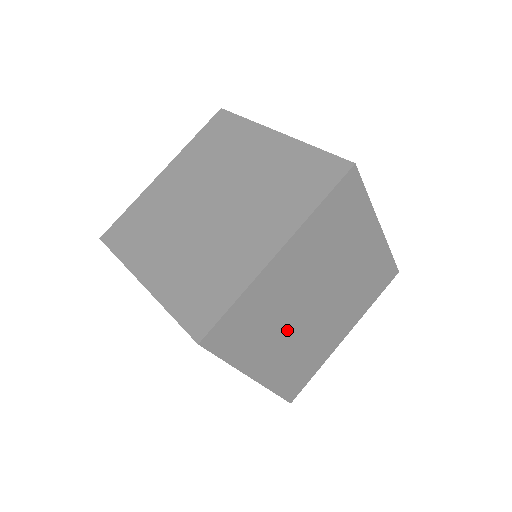
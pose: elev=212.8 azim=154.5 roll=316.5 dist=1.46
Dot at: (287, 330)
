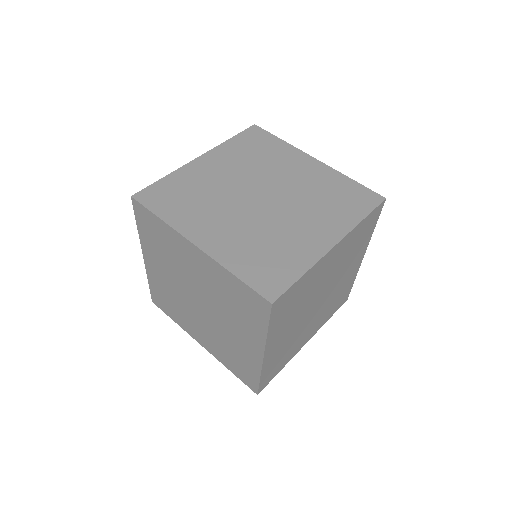
Dot at: (298, 319)
